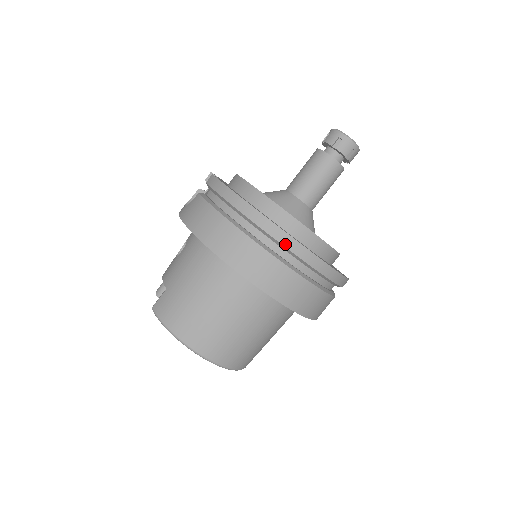
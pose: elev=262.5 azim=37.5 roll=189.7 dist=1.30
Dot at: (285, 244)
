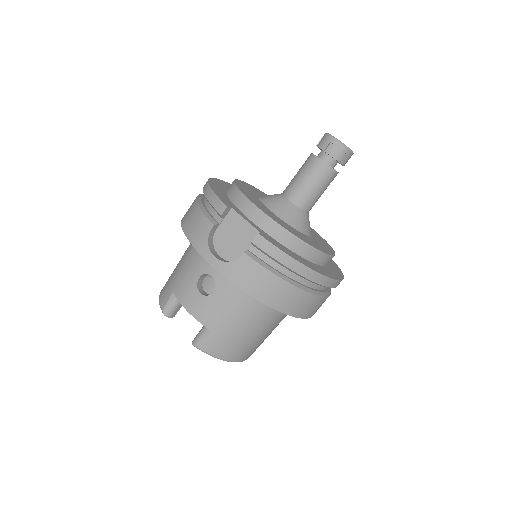
Dot at: (333, 286)
